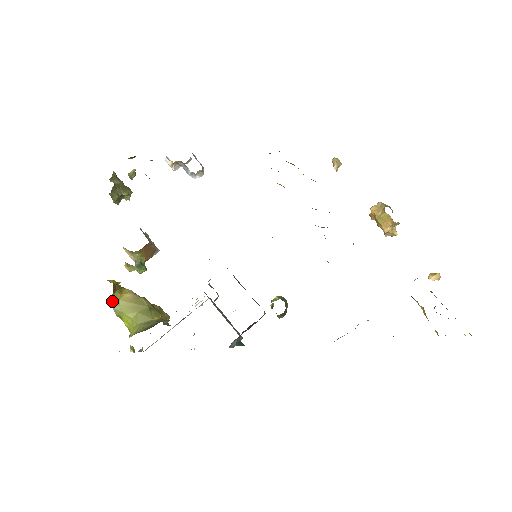
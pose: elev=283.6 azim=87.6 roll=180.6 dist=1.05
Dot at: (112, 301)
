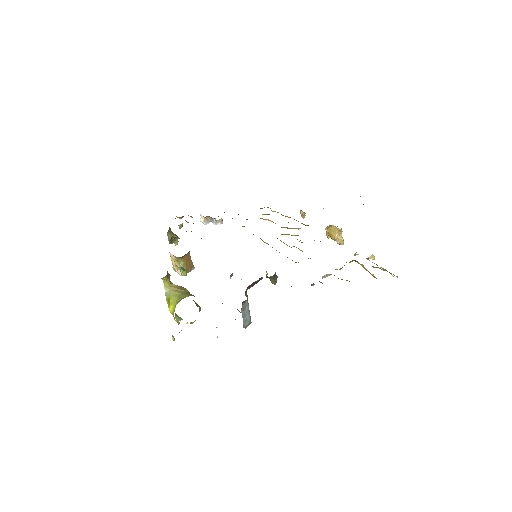
Dot at: (165, 286)
